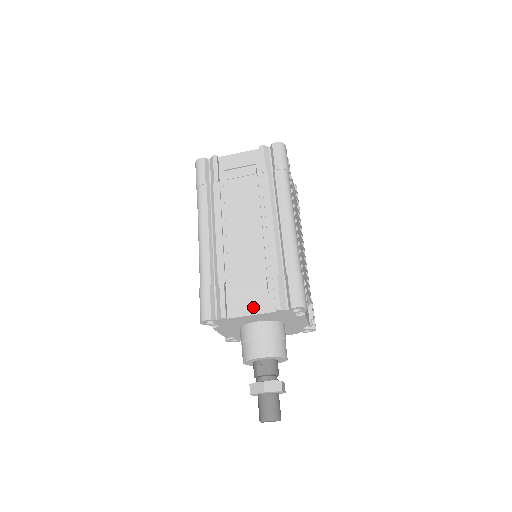
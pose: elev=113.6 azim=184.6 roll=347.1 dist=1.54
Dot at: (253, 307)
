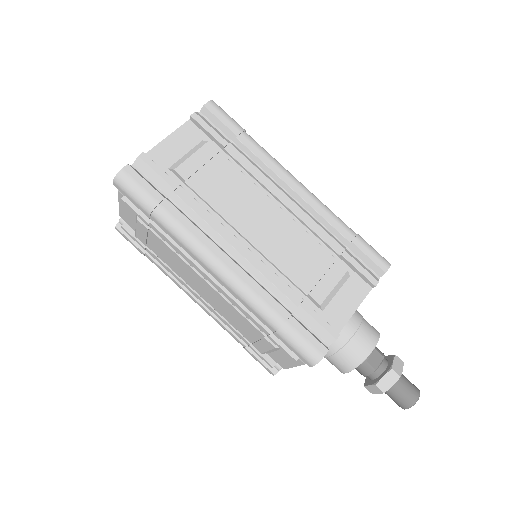
Dot at: (349, 302)
